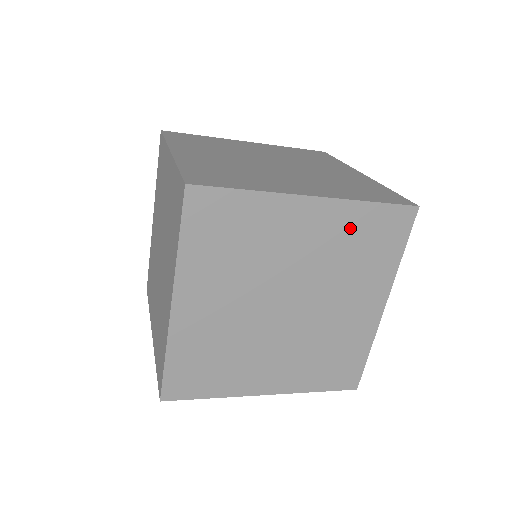
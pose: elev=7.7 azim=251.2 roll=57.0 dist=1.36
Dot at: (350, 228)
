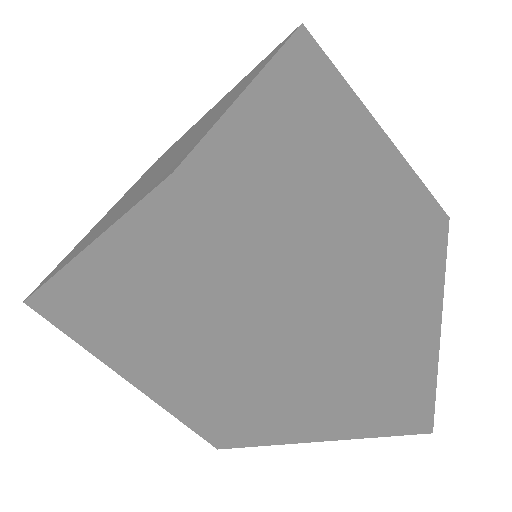
Dot at: occluded
